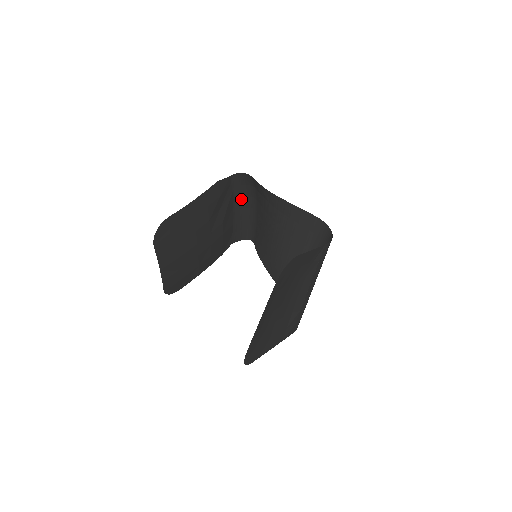
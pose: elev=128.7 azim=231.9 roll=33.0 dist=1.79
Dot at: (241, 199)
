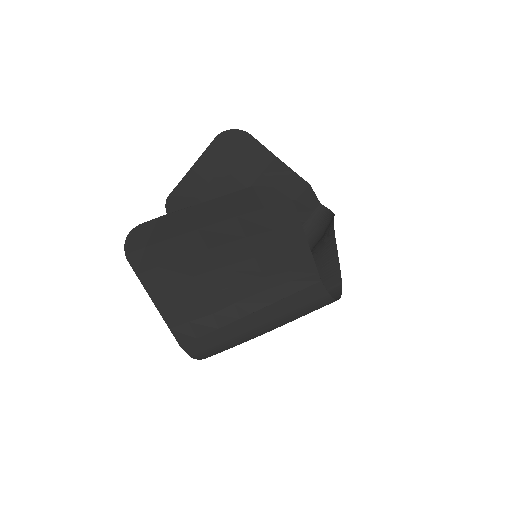
Dot at: occluded
